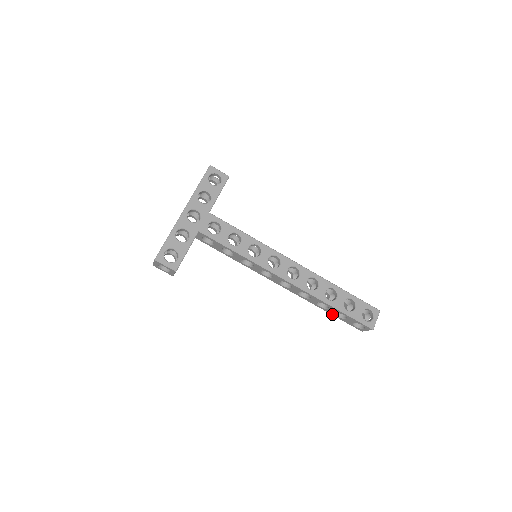
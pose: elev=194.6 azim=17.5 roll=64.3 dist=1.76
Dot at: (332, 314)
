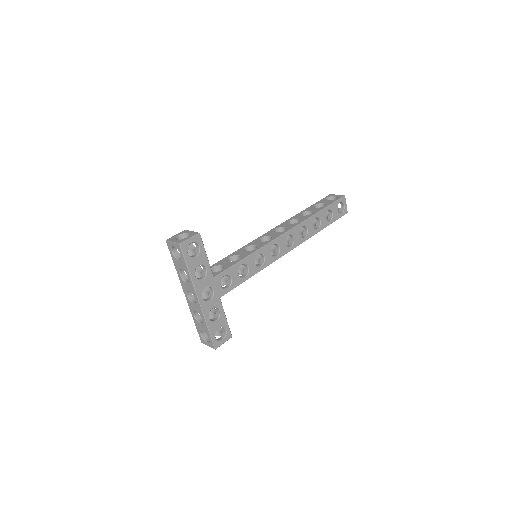
Dot at: occluded
